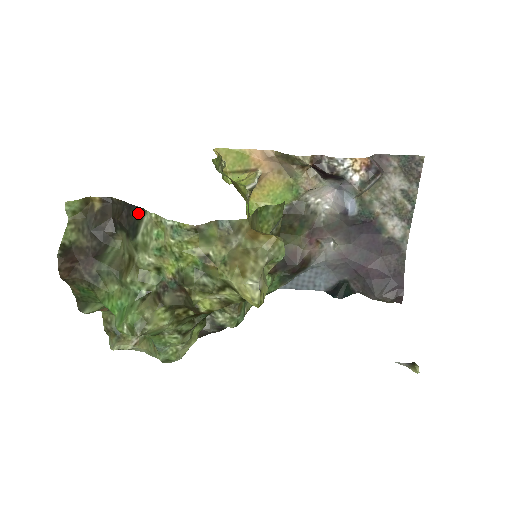
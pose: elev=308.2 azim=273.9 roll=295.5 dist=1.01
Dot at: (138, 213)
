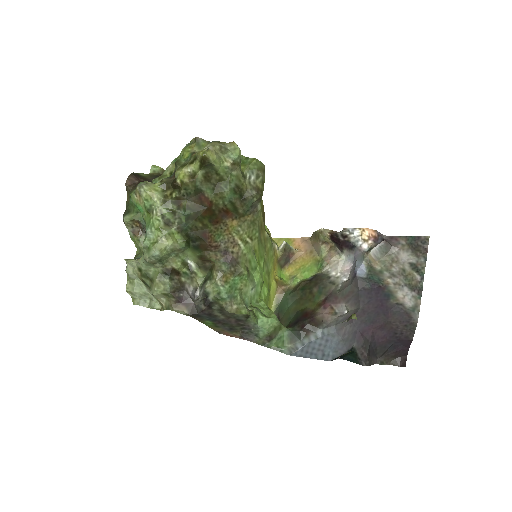
Dot at: occluded
